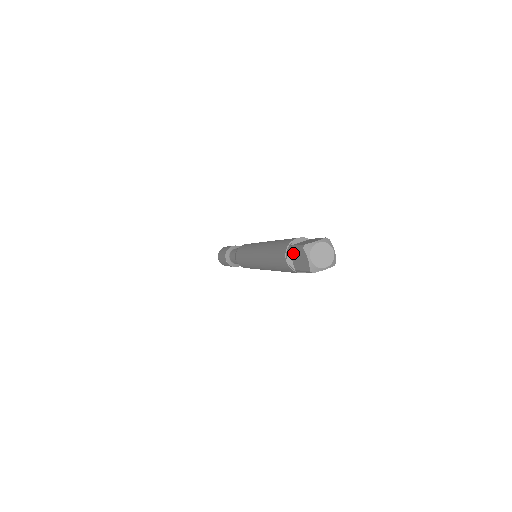
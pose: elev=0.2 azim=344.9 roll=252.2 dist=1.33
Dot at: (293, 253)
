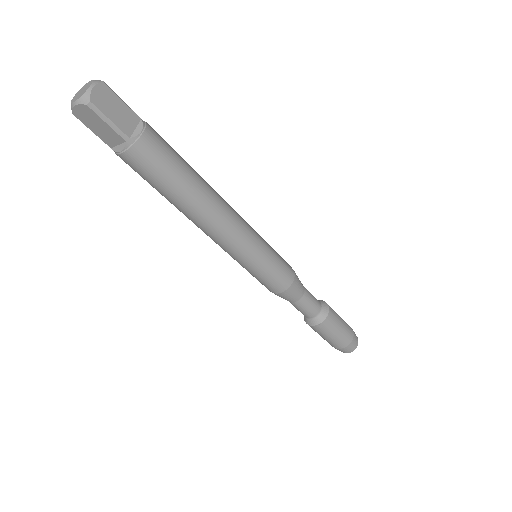
Dot at: occluded
